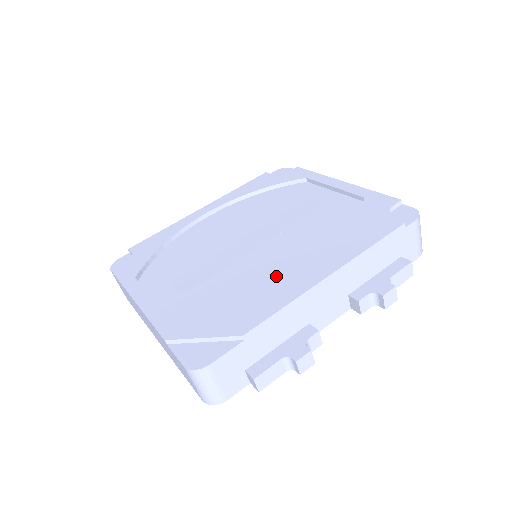
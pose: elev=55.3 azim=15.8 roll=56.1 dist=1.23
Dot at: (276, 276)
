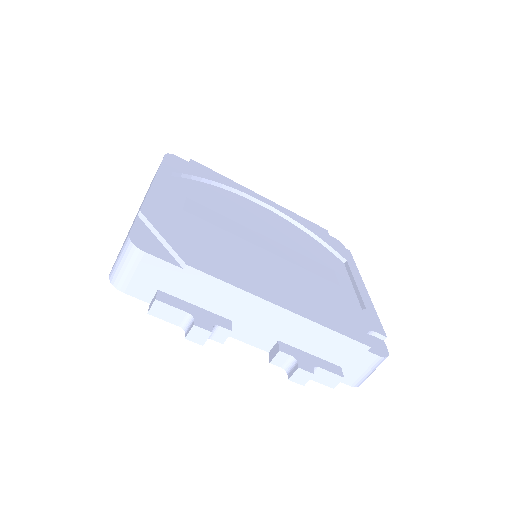
Dot at: (252, 271)
